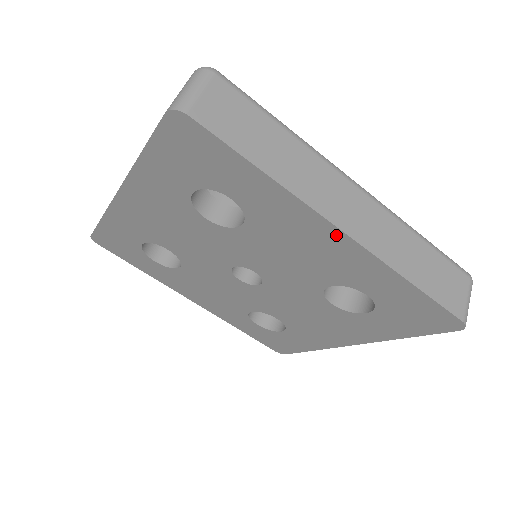
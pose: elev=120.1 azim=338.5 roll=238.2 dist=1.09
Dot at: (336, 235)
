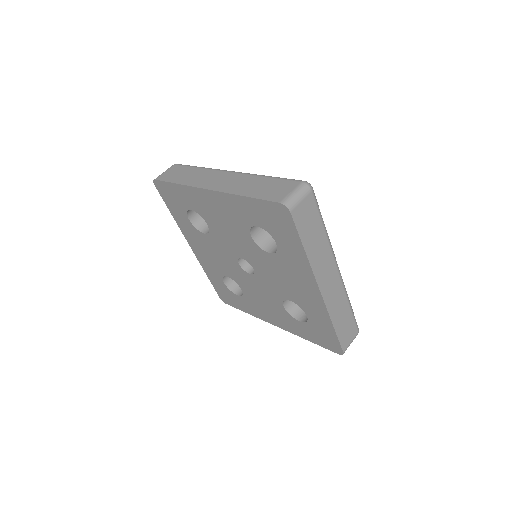
Dot at: (211, 194)
